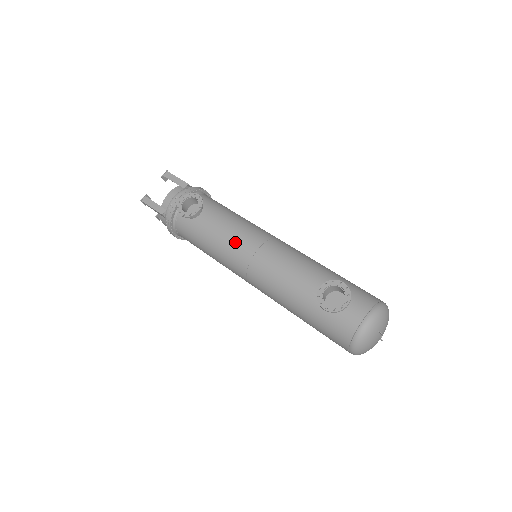
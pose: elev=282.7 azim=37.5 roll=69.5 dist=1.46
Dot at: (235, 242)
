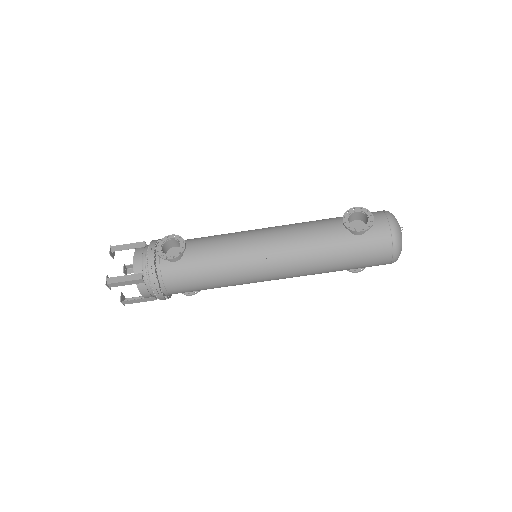
Dot at: (239, 248)
